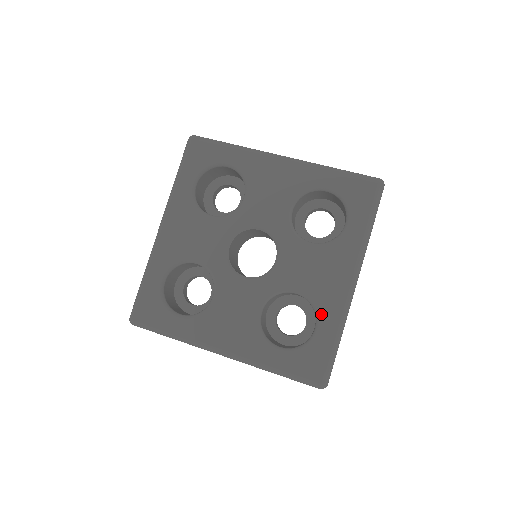
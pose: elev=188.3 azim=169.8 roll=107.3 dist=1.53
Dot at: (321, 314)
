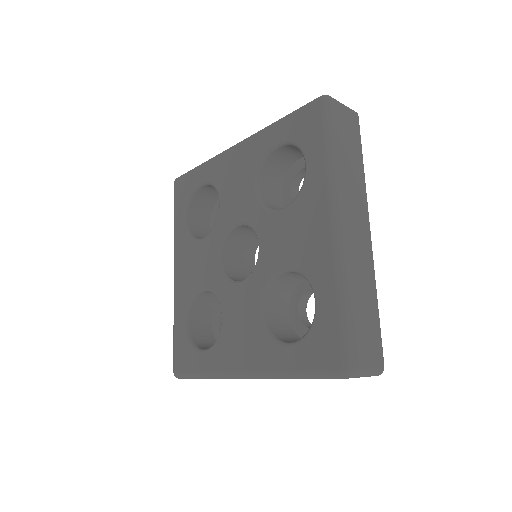
Dot at: (314, 281)
